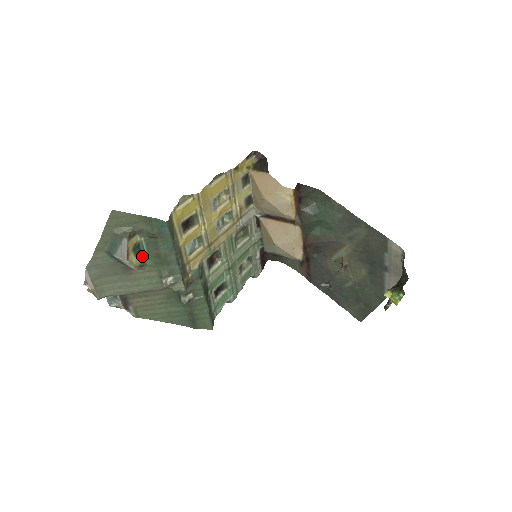
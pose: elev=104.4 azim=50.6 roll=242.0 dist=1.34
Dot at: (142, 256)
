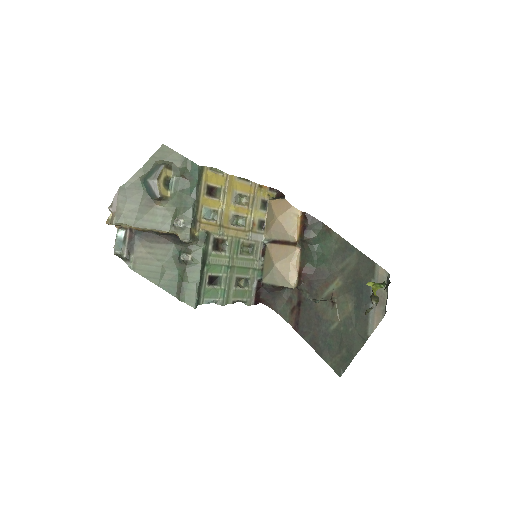
Dot at: (168, 192)
